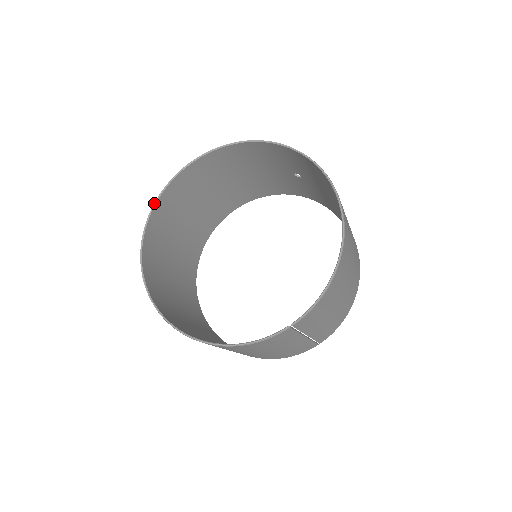
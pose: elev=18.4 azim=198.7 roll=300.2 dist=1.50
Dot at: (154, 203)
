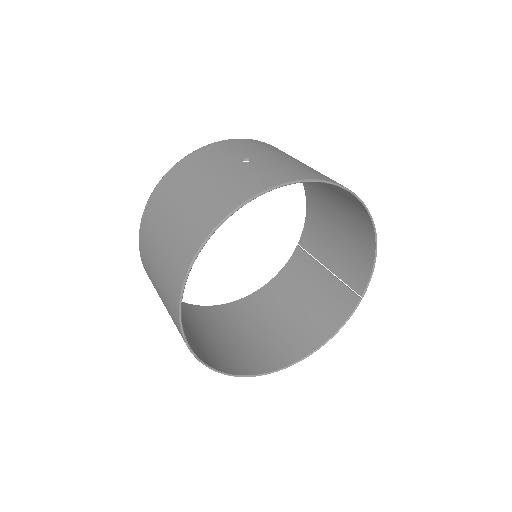
Dot at: (182, 333)
